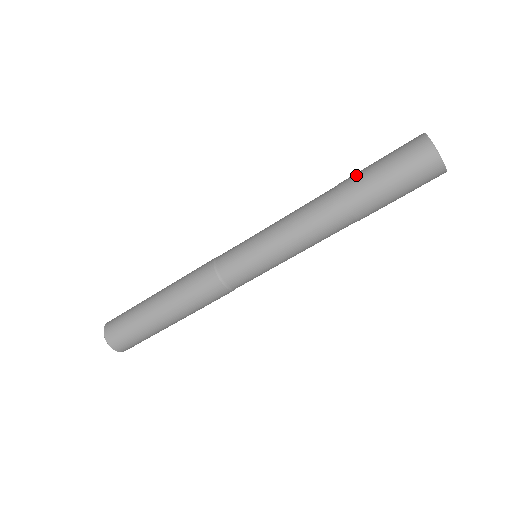
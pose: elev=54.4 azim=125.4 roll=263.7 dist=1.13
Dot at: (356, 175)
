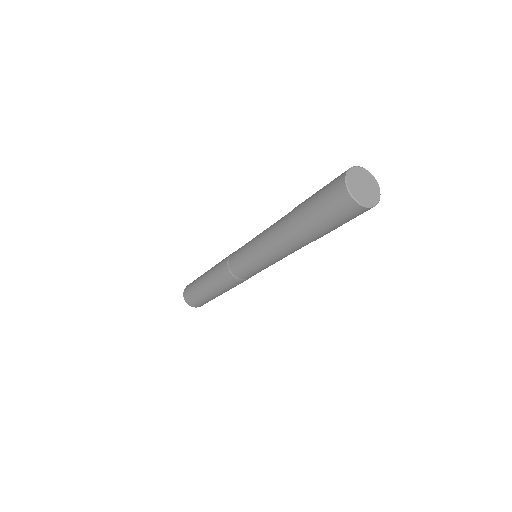
Dot at: (303, 222)
